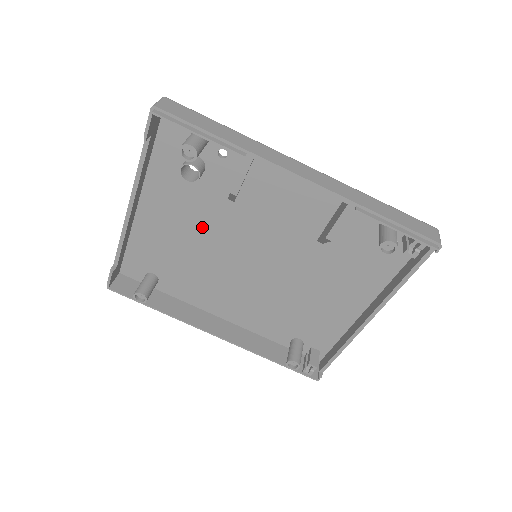
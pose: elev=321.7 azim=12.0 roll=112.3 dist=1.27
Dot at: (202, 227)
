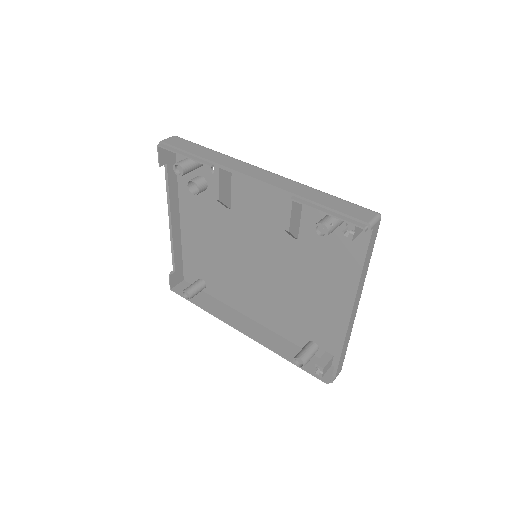
Dot at: (219, 234)
